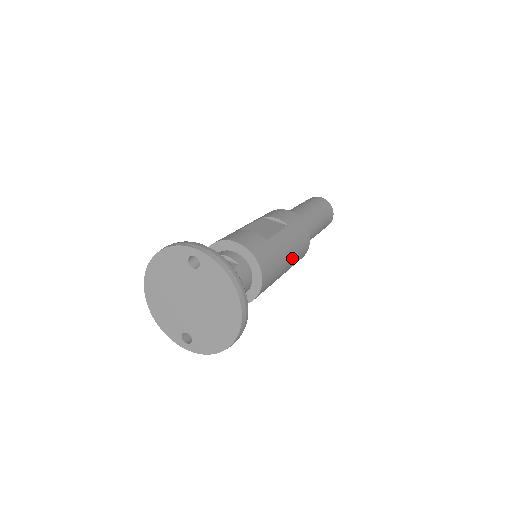
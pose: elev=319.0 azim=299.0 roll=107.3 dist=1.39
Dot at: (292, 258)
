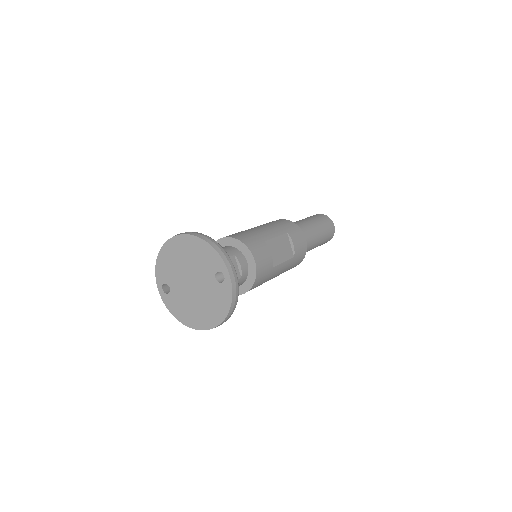
Dot at: occluded
